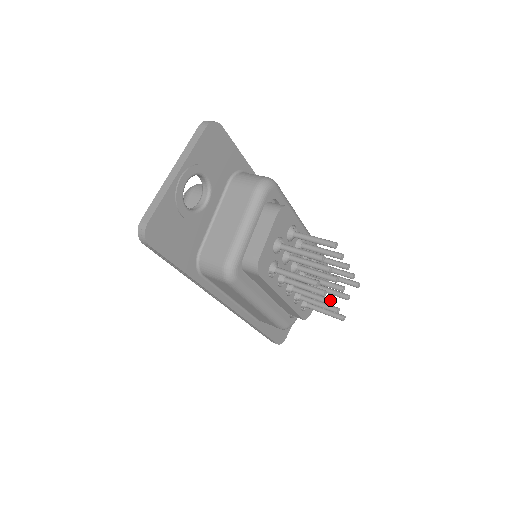
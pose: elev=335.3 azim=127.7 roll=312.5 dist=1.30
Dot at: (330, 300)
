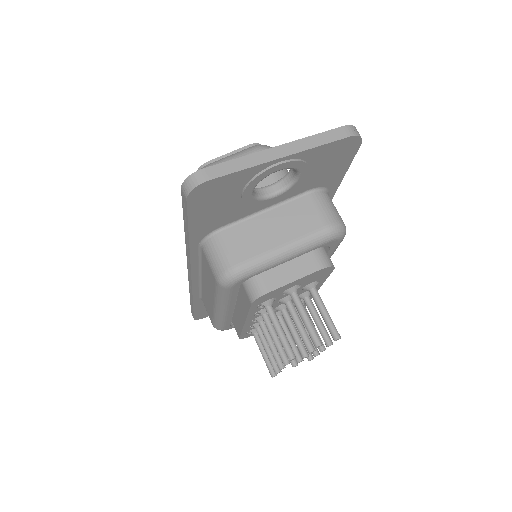
Dot at: (283, 366)
